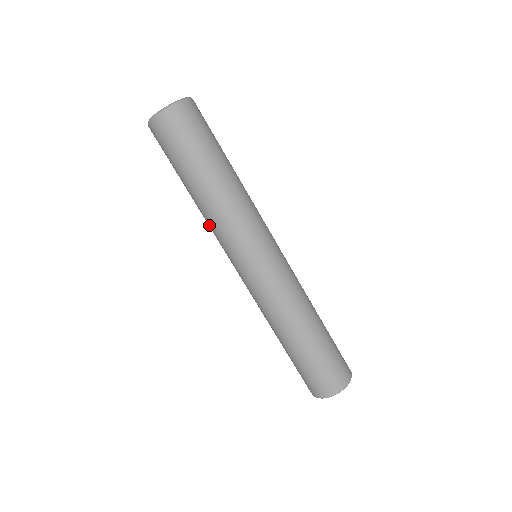
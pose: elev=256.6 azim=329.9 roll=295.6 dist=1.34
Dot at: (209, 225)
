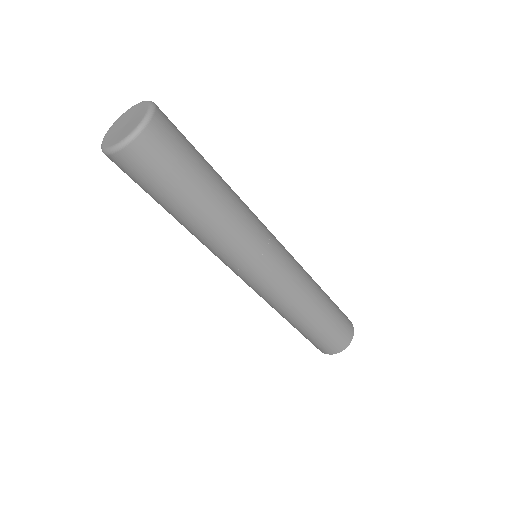
Dot at: occluded
